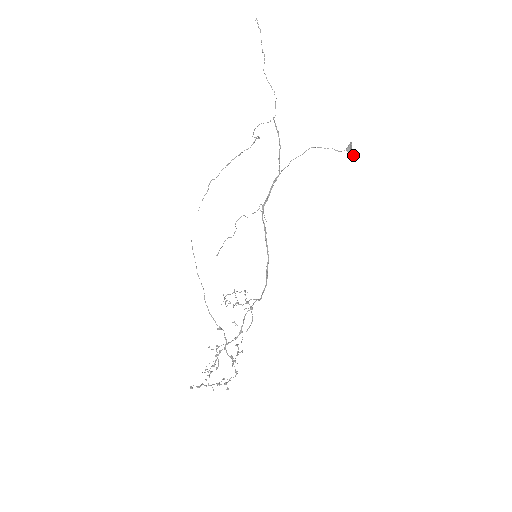
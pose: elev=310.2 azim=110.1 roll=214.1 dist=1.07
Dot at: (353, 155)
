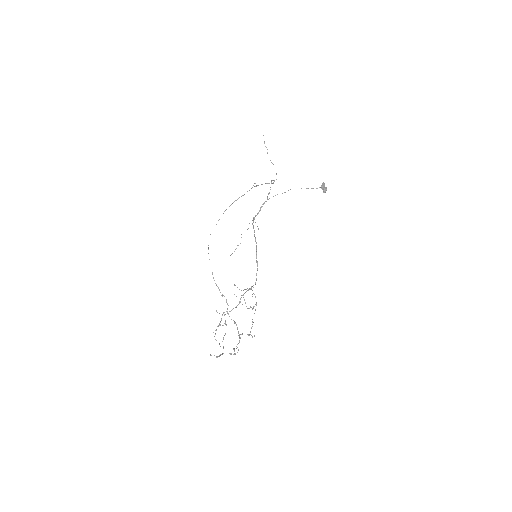
Dot at: (325, 189)
